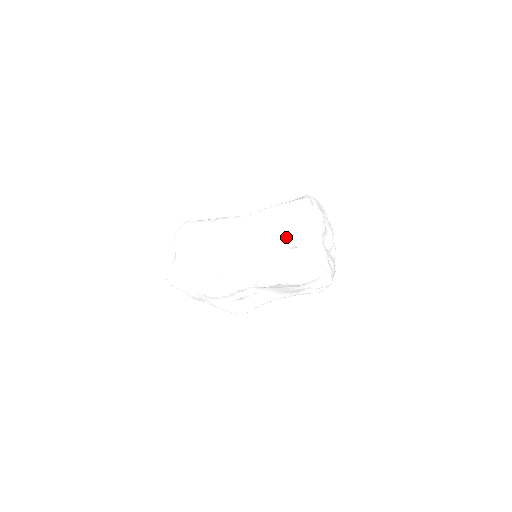
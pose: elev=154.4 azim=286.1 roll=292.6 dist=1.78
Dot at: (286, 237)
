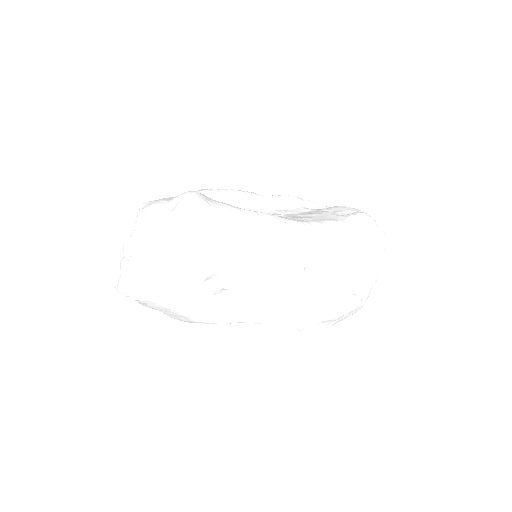
Dot at: (349, 278)
